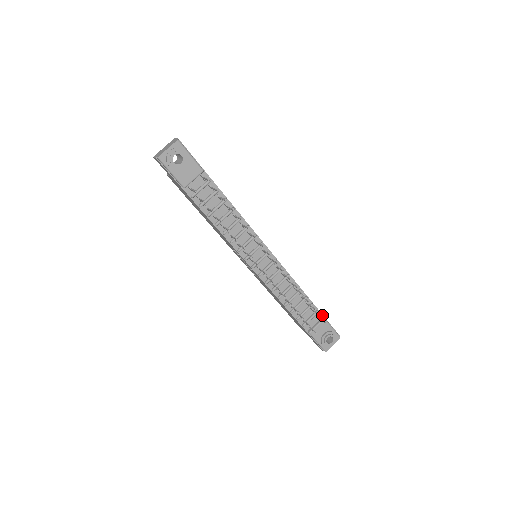
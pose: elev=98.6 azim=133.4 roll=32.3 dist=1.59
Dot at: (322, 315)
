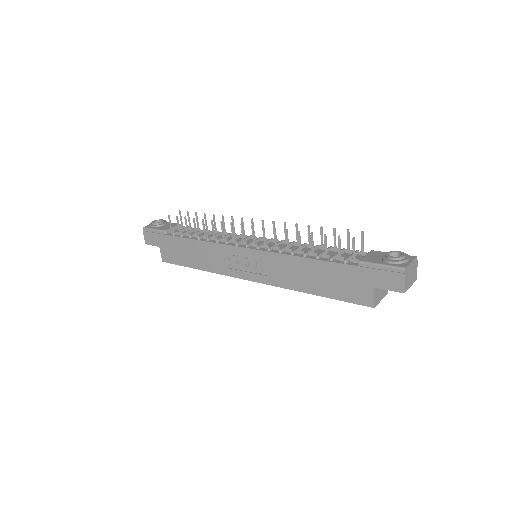
Dot at: occluded
